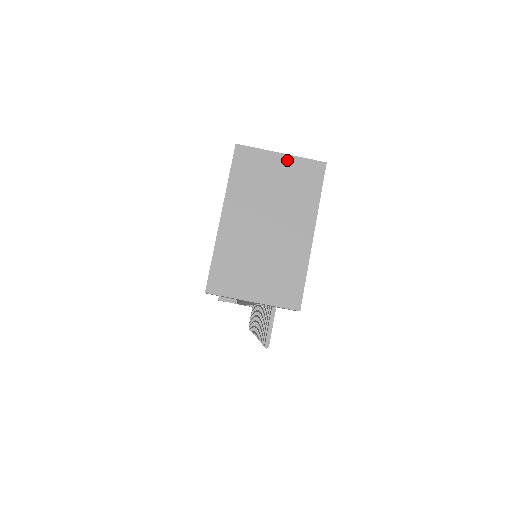
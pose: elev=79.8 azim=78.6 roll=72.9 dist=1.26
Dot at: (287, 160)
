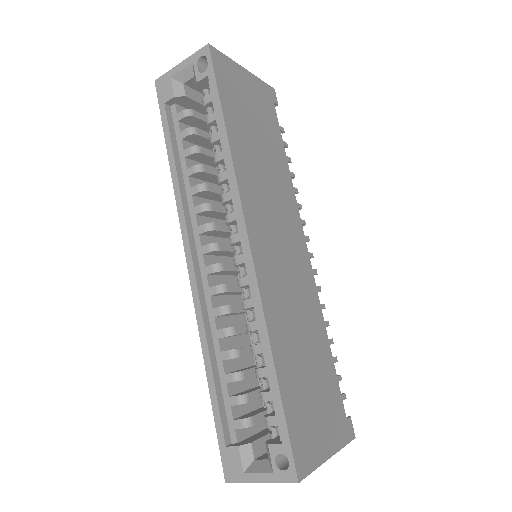
Dot at: (268, 481)
